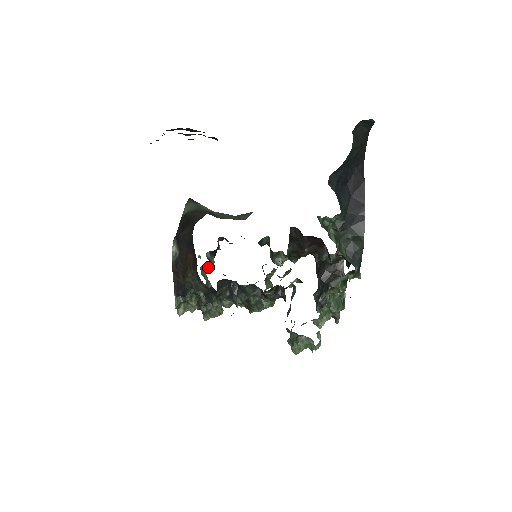
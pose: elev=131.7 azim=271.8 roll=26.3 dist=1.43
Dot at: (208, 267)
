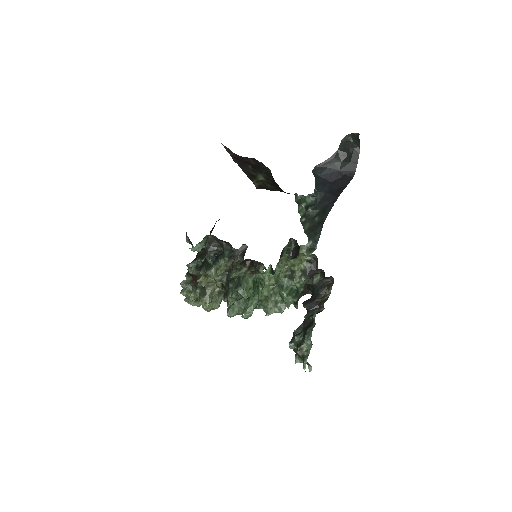
Dot at: occluded
